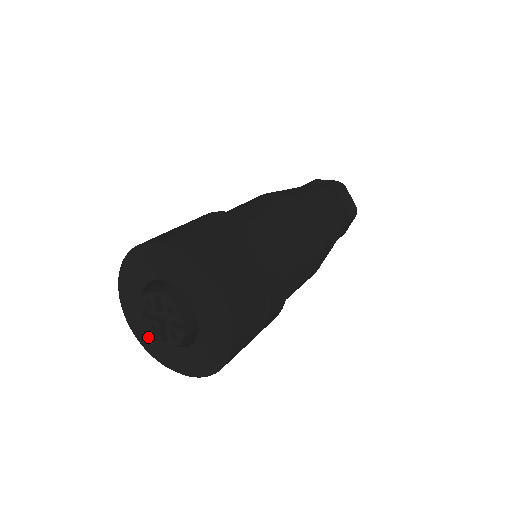
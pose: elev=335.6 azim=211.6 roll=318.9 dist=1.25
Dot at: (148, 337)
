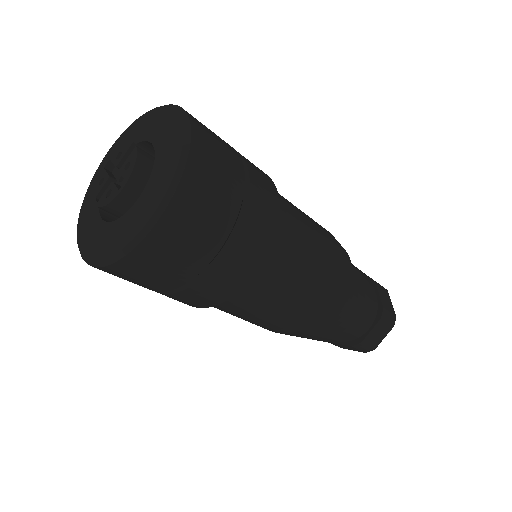
Dot at: (112, 236)
